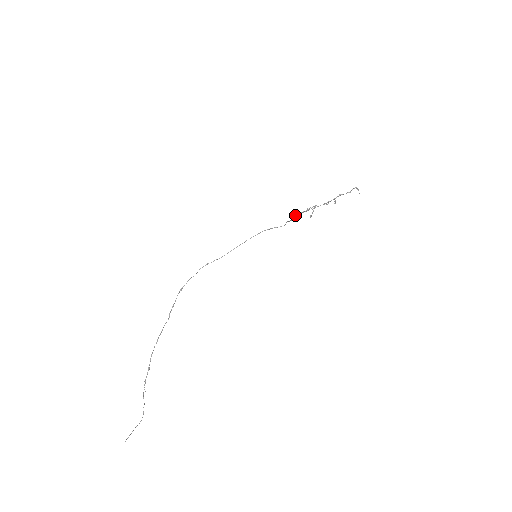
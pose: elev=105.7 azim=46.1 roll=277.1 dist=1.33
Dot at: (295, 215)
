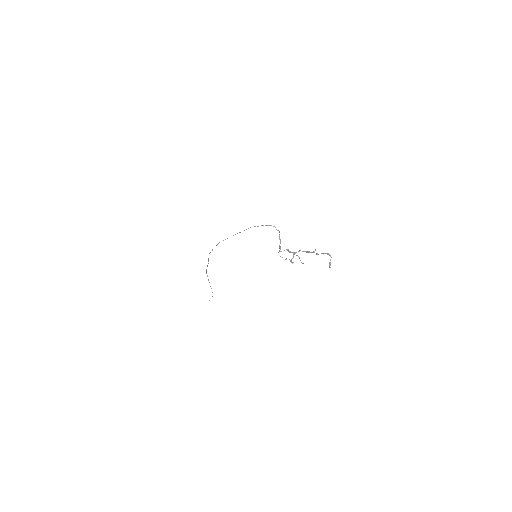
Dot at: occluded
